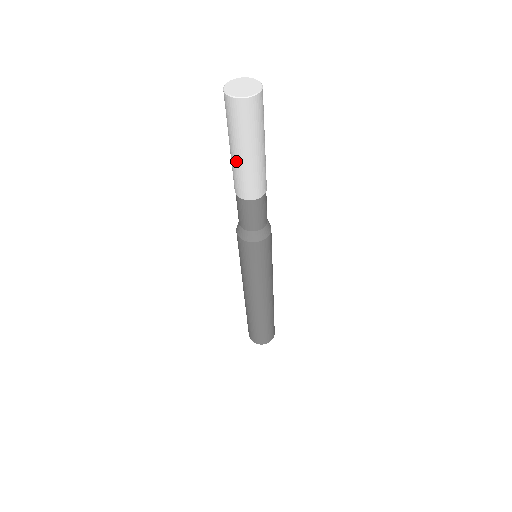
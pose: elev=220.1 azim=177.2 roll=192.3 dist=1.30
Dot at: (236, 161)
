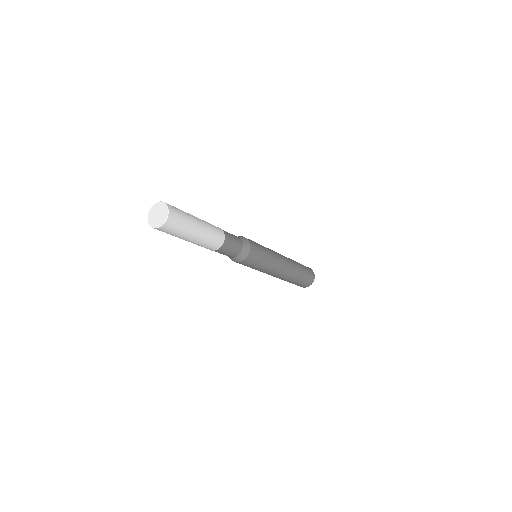
Dot at: occluded
